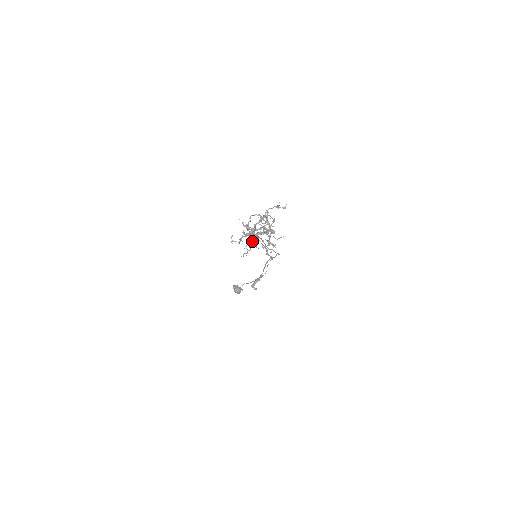
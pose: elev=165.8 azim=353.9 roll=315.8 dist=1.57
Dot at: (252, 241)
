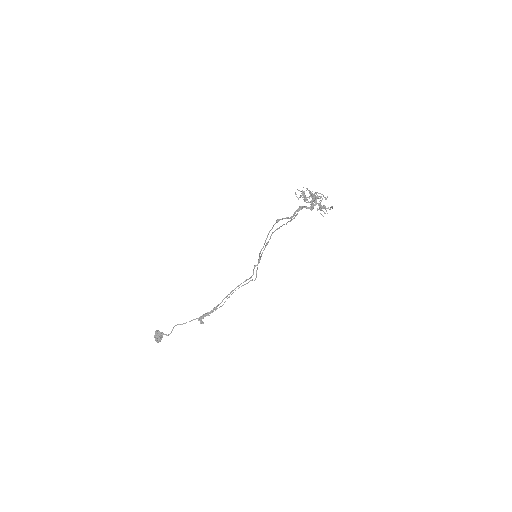
Dot at: occluded
